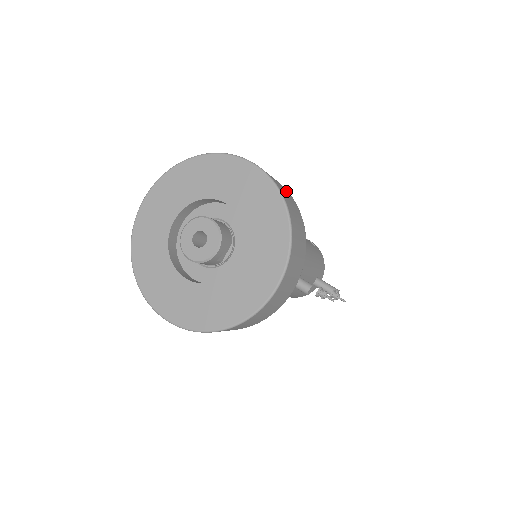
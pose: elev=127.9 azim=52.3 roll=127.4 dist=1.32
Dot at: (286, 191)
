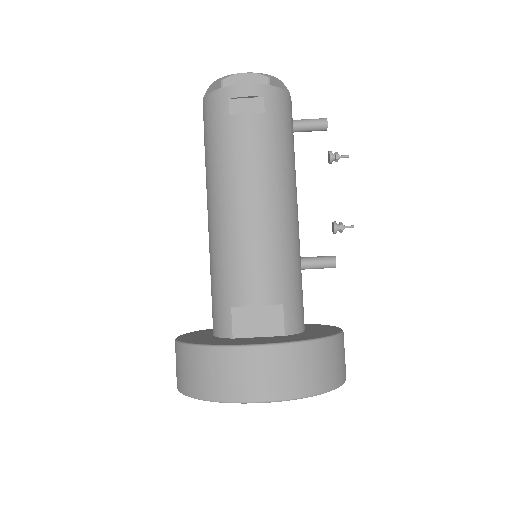
Dot at: (299, 359)
